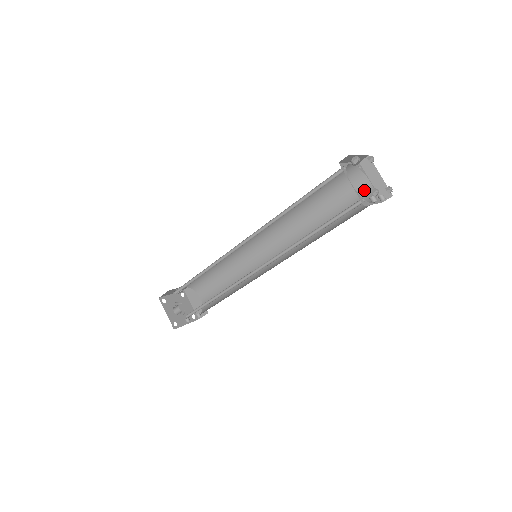
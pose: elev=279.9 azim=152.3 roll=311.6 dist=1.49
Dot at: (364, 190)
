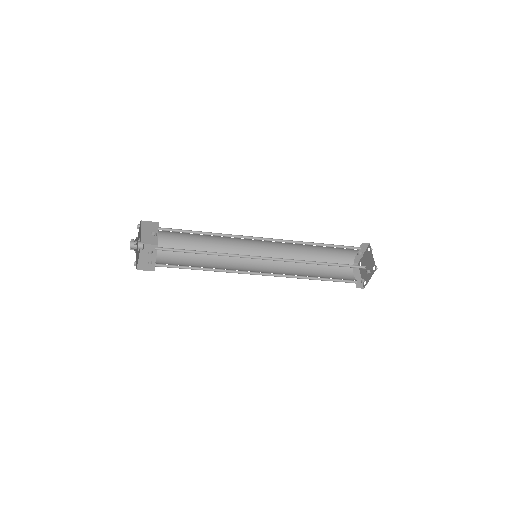
Dot at: (348, 276)
